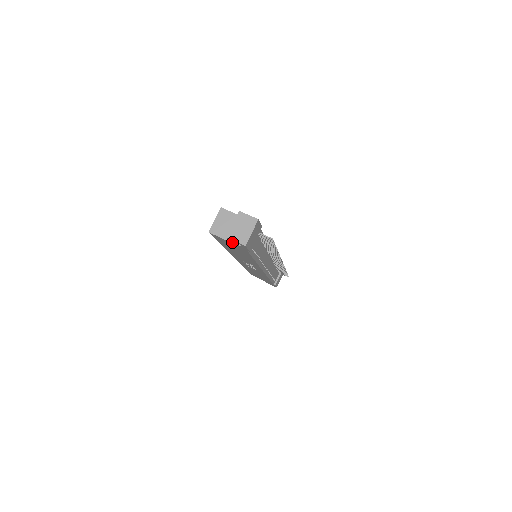
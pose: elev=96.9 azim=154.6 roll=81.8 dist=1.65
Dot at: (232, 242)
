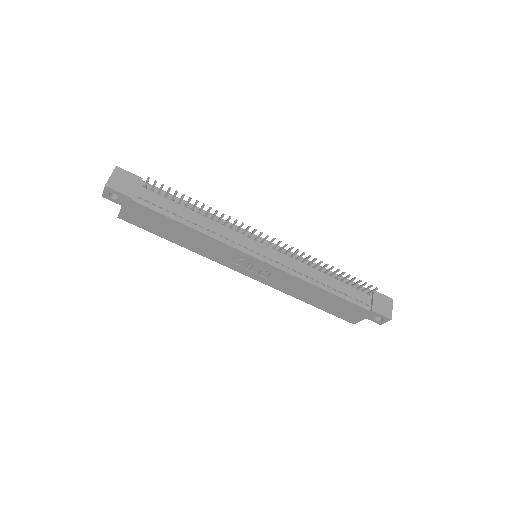
Dot at: (118, 202)
